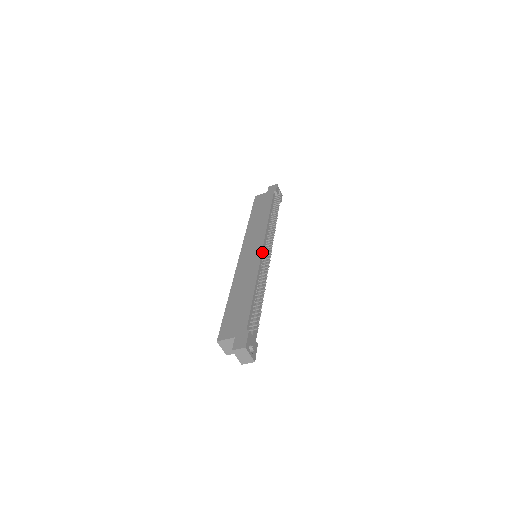
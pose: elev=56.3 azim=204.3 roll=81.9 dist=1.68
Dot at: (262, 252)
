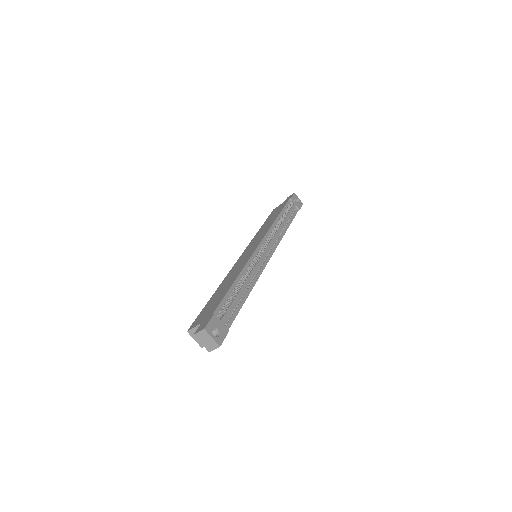
Dot at: (257, 248)
